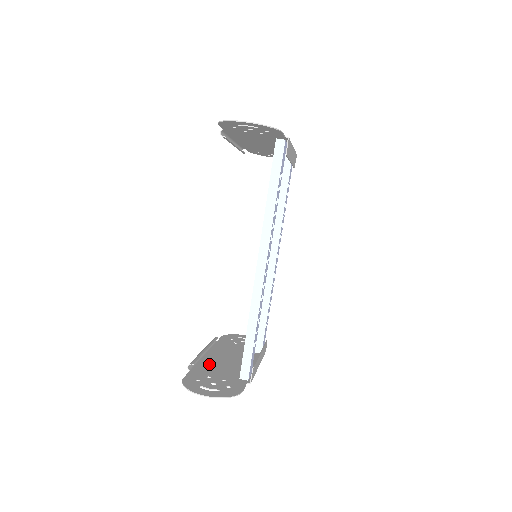
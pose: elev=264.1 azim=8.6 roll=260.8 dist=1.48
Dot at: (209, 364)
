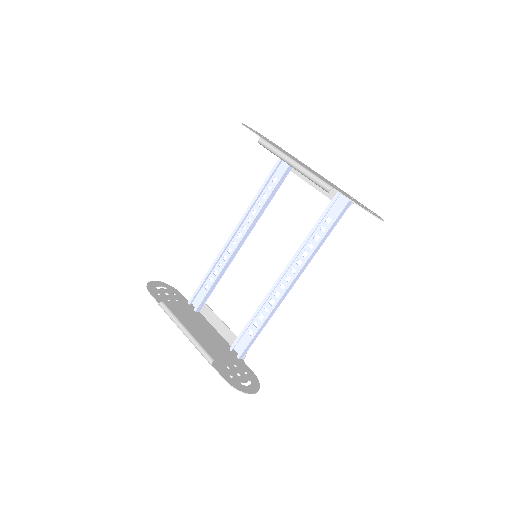
Dot at: (206, 348)
